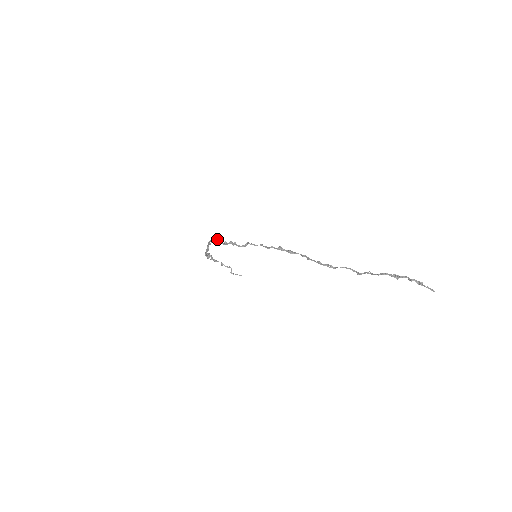
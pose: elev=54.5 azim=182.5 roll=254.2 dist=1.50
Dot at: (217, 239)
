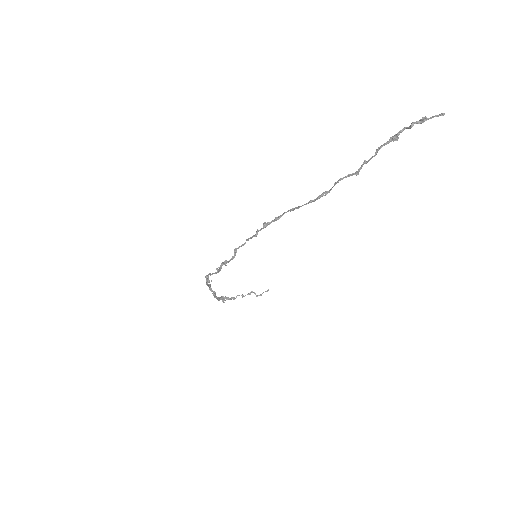
Dot at: (209, 274)
